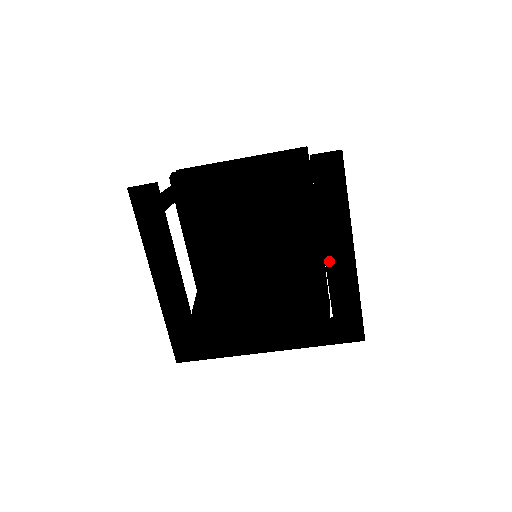
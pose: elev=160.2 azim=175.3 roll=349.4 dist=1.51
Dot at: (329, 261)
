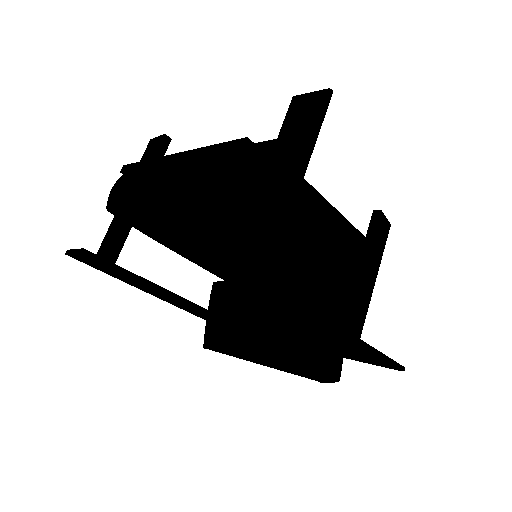
Dot at: (311, 328)
